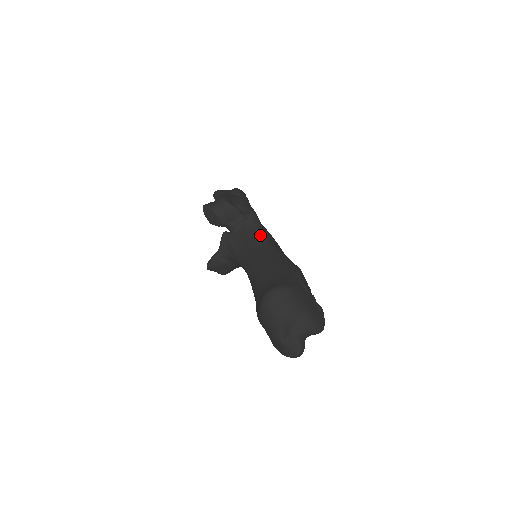
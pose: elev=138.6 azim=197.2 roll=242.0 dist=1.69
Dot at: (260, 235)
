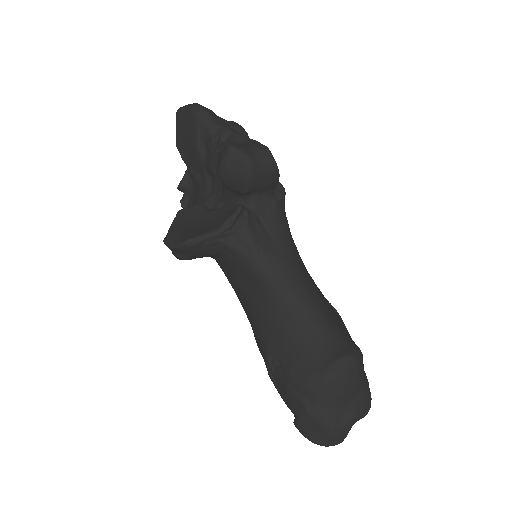
Dot at: (291, 235)
